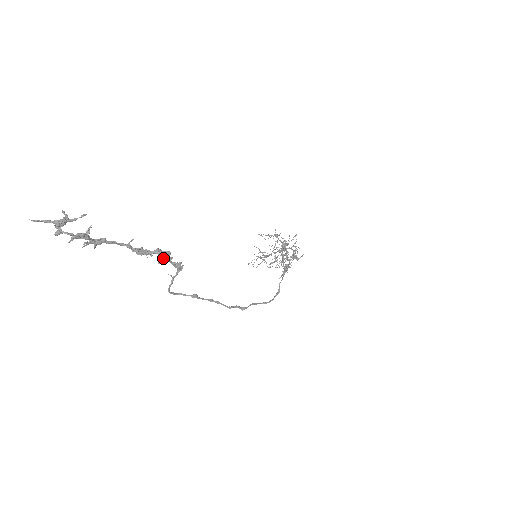
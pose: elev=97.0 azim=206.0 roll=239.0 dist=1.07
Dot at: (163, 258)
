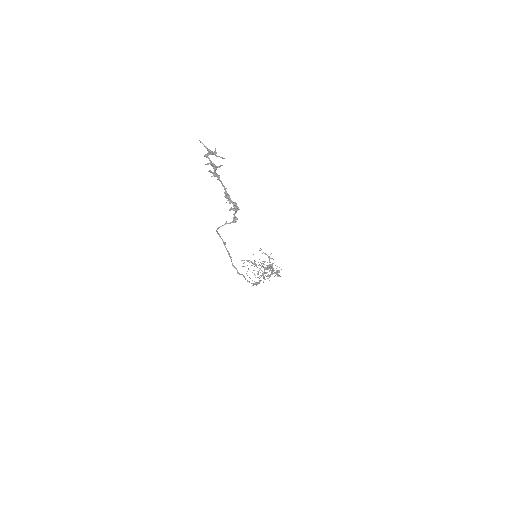
Dot at: (234, 209)
